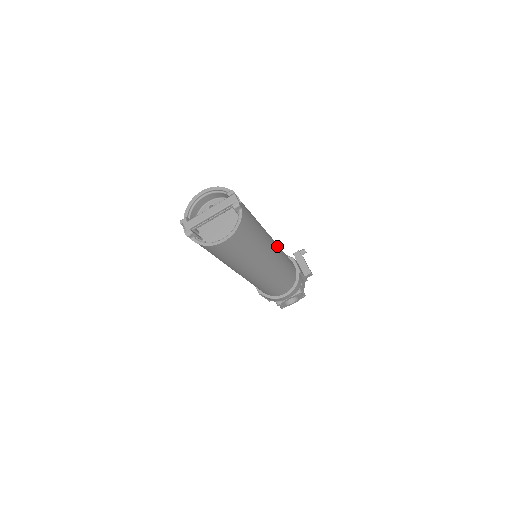
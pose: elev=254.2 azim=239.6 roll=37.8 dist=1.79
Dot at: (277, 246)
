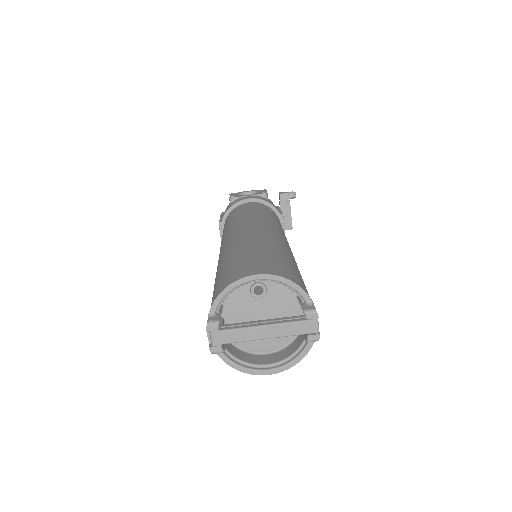
Dot at: occluded
